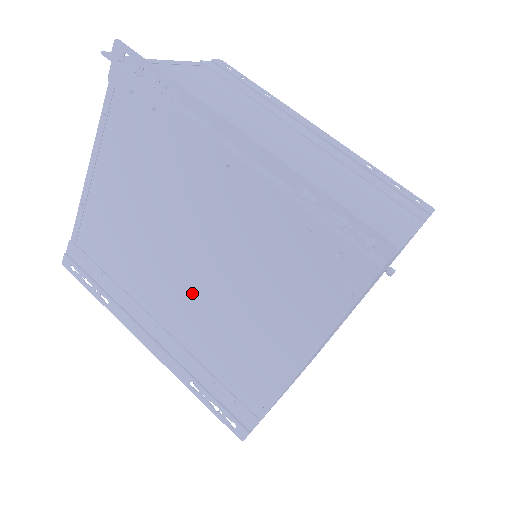
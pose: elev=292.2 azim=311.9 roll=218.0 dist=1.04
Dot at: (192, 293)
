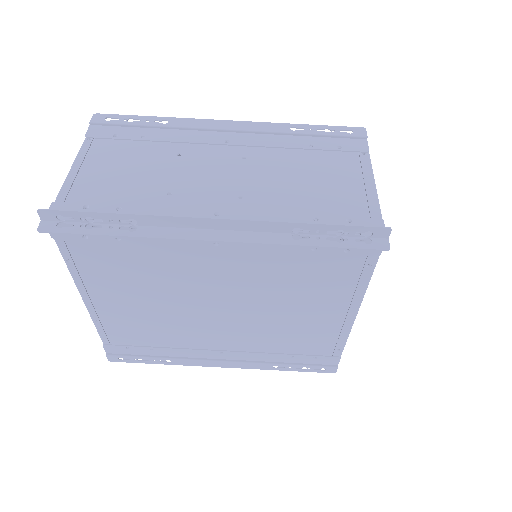
Dot at: (239, 323)
